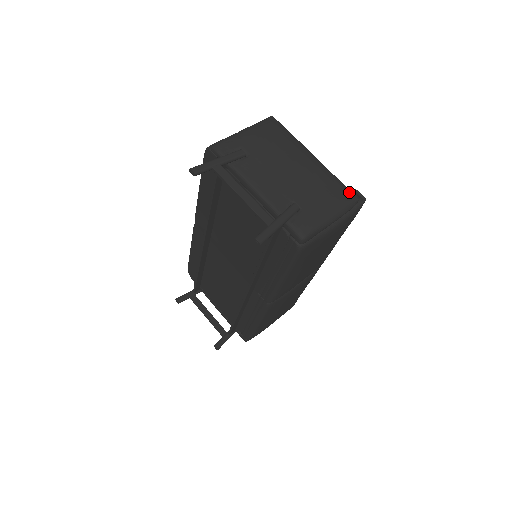
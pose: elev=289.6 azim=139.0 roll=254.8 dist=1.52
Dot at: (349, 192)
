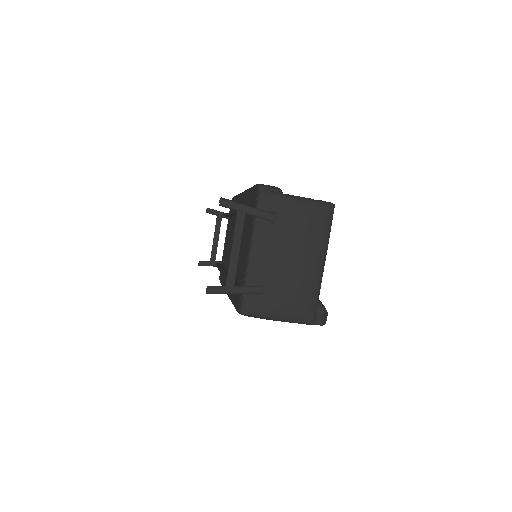
Dot at: (313, 313)
